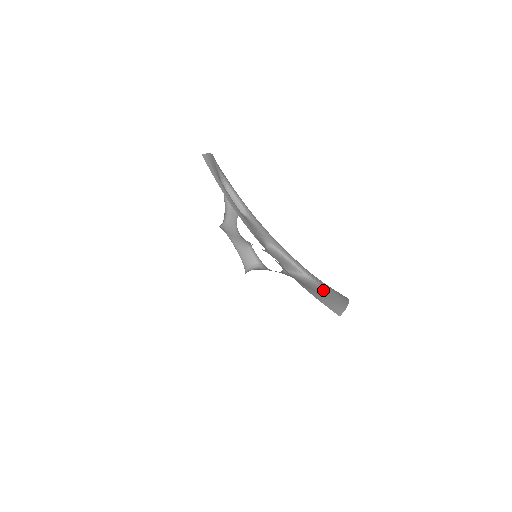
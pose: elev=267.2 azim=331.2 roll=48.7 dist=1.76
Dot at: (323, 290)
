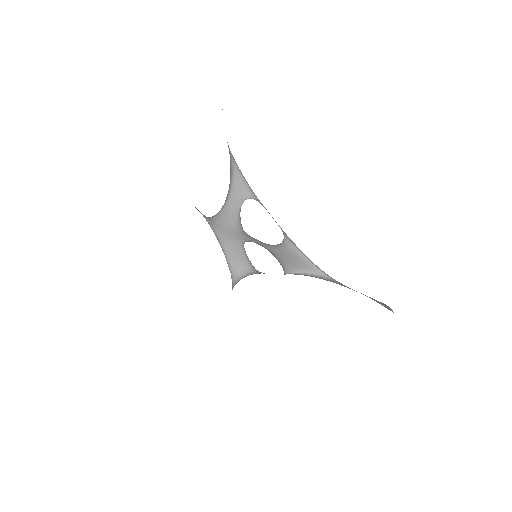
Dot at: occluded
